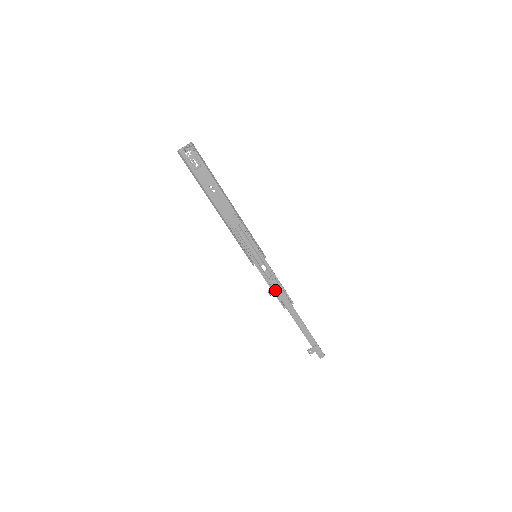
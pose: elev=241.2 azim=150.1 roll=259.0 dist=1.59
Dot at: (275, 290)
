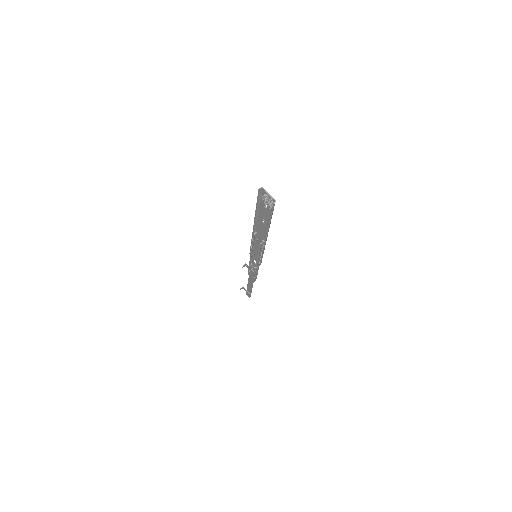
Dot at: (250, 269)
